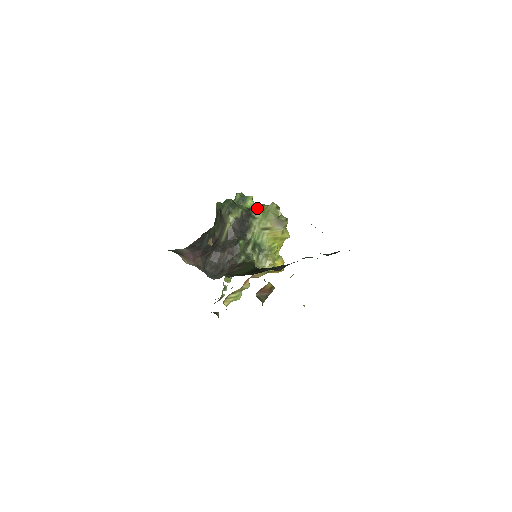
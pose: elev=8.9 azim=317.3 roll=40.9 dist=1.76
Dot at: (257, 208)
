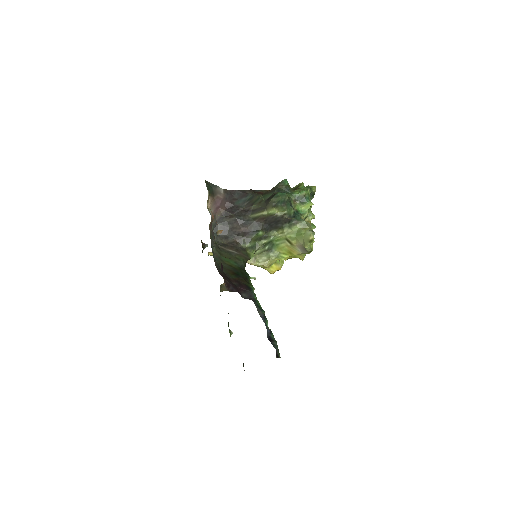
Dot at: (301, 221)
